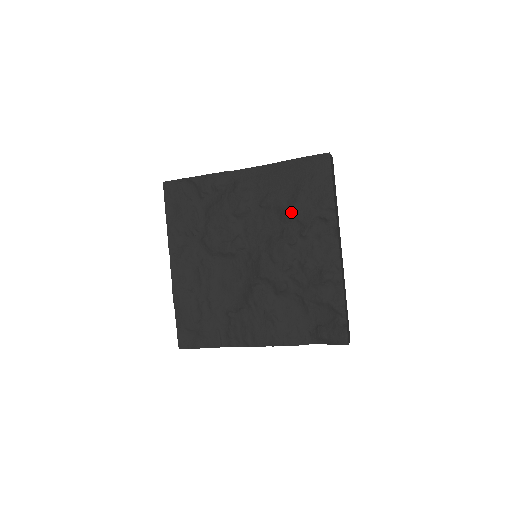
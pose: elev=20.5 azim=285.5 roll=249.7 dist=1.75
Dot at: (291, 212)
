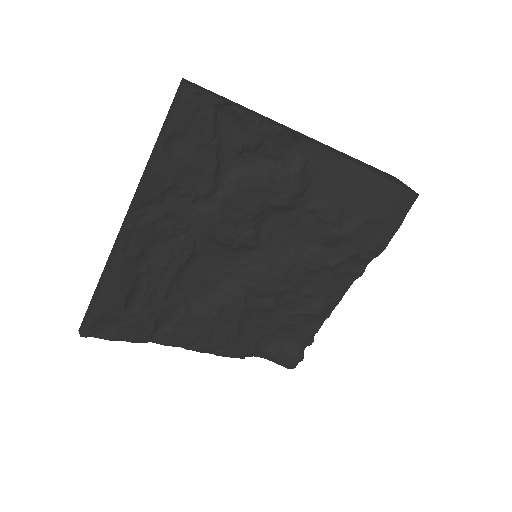
Dot at: (340, 239)
